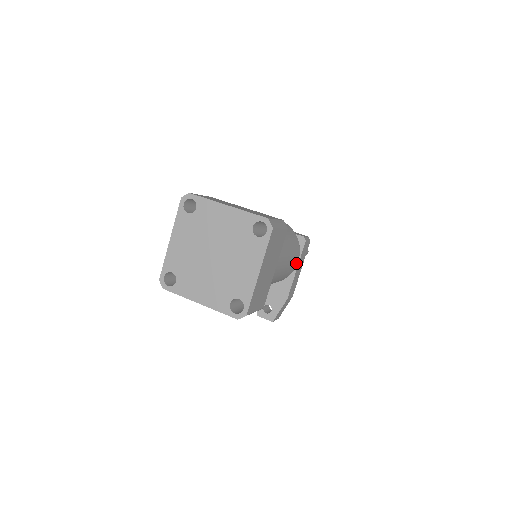
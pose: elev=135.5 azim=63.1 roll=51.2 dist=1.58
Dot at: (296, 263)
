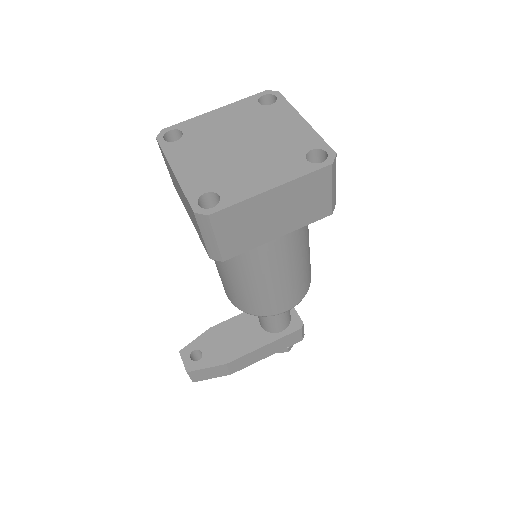
Dot at: (283, 309)
